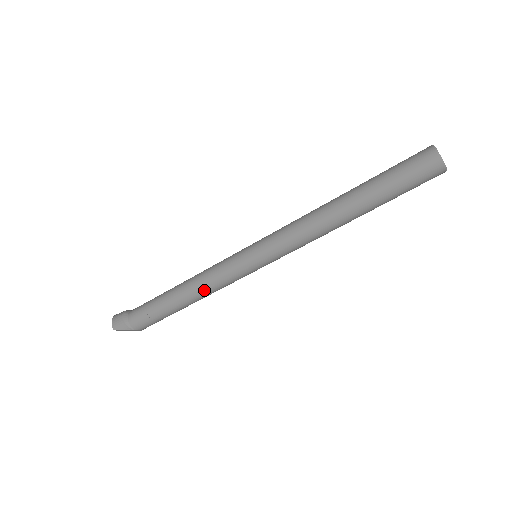
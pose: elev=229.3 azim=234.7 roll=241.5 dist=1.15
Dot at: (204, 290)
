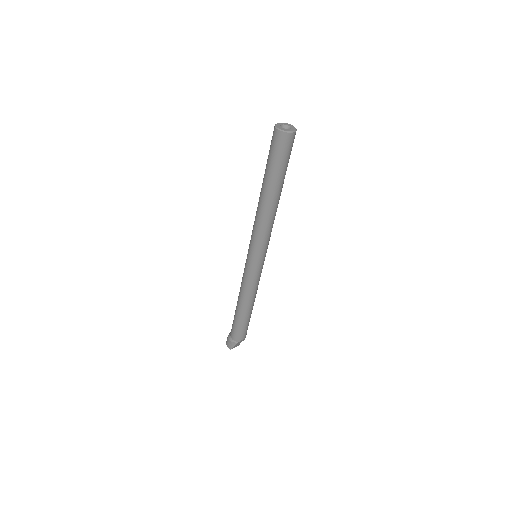
Dot at: (248, 295)
